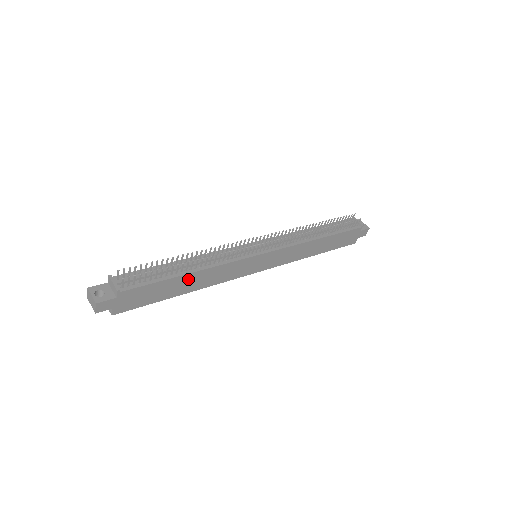
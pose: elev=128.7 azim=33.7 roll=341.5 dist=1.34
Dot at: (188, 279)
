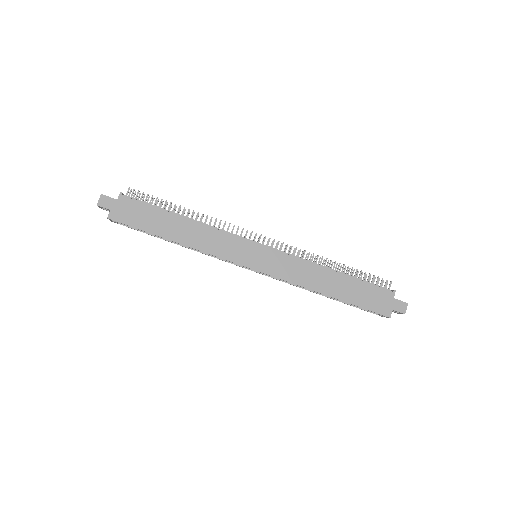
Dot at: (180, 224)
